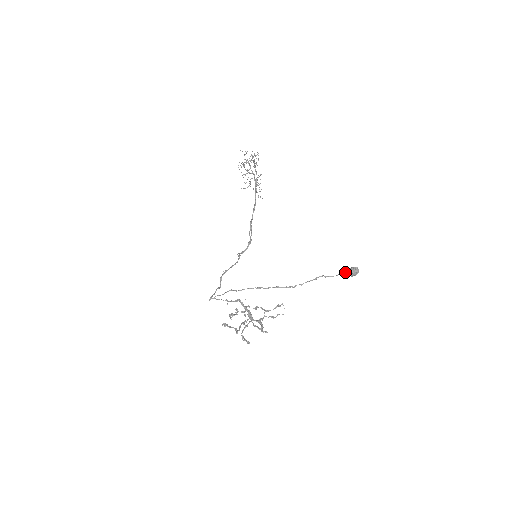
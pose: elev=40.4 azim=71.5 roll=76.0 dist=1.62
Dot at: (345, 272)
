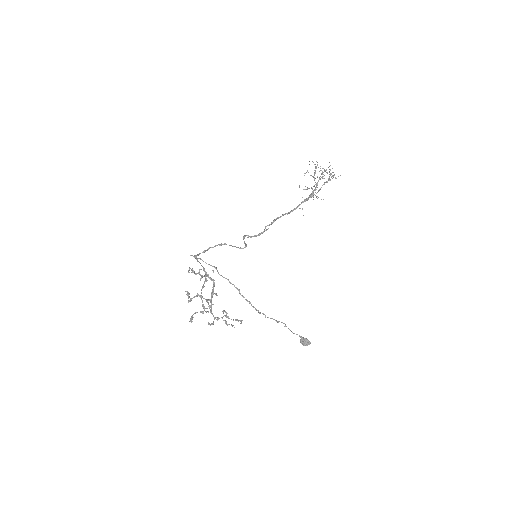
Dot at: (300, 337)
